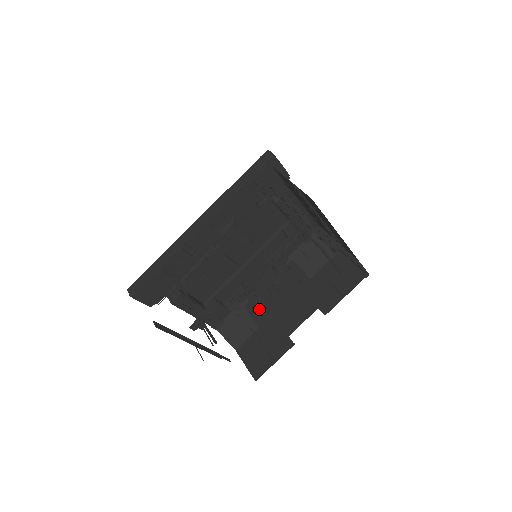
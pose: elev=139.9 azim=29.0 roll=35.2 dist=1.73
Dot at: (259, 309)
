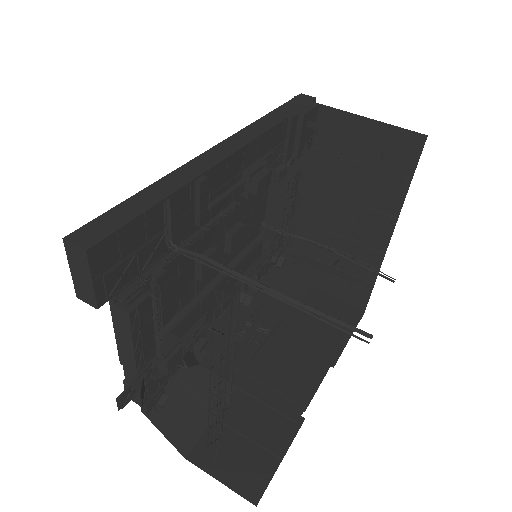
Dot at: (238, 362)
